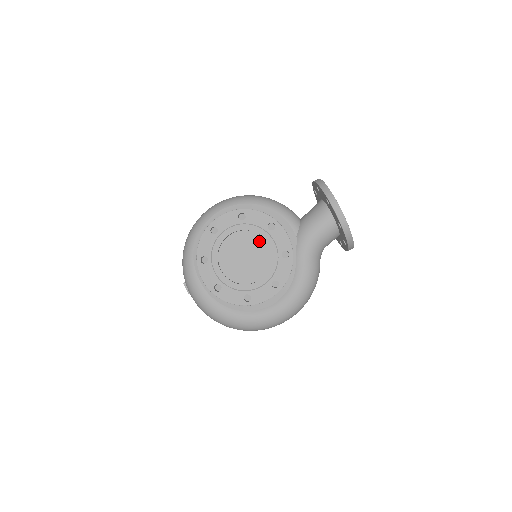
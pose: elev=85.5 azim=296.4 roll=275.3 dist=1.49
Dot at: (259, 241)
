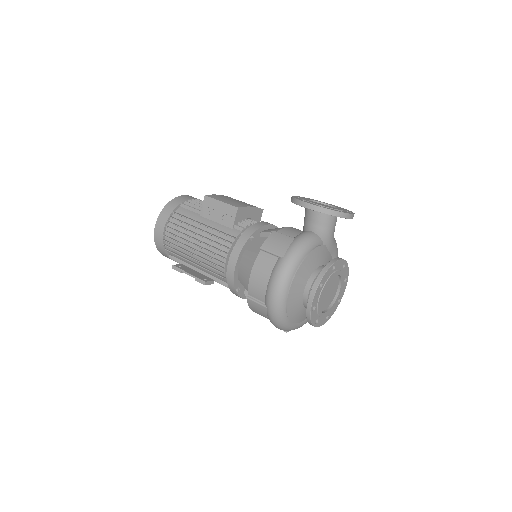
Dot at: occluded
